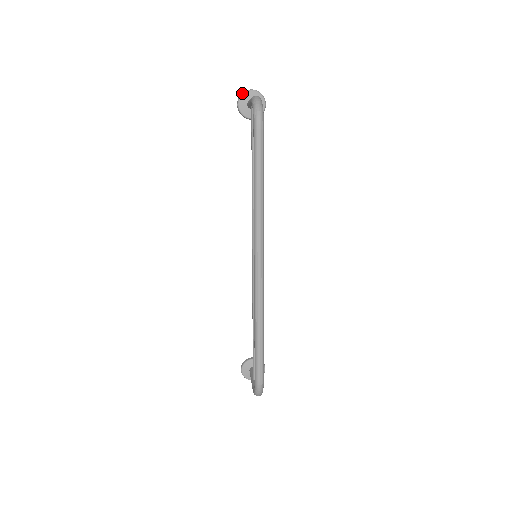
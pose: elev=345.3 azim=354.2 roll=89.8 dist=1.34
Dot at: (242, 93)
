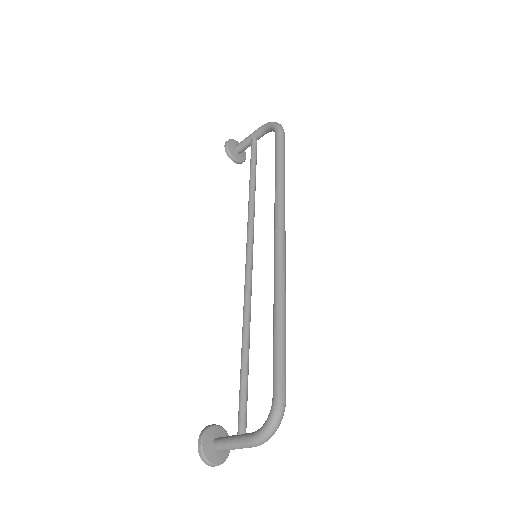
Dot at: (230, 139)
